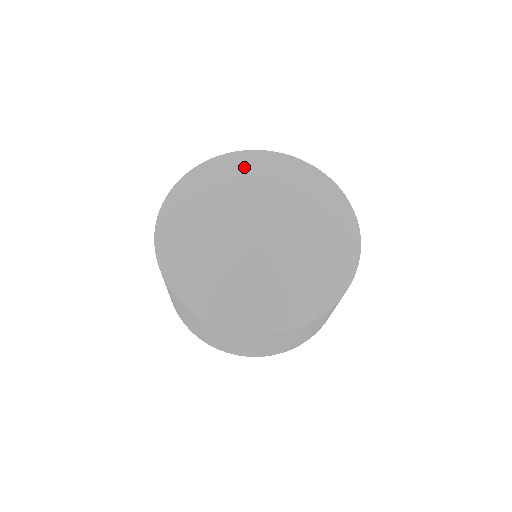
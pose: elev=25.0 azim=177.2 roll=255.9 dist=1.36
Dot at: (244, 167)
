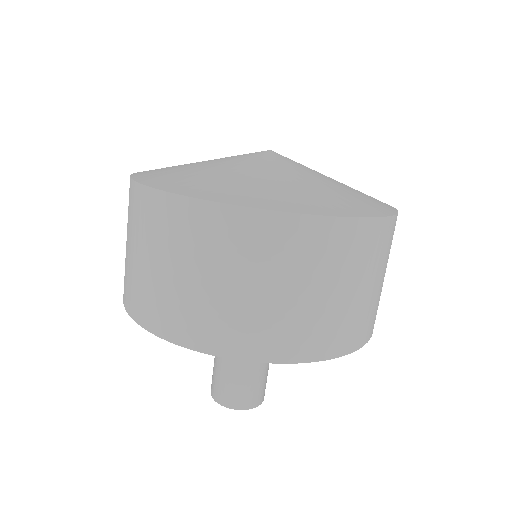
Dot at: occluded
